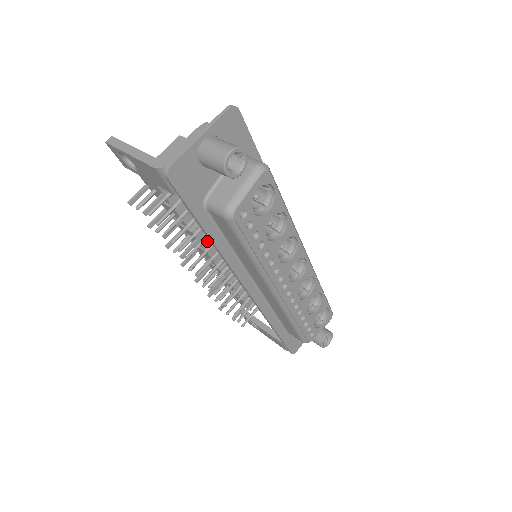
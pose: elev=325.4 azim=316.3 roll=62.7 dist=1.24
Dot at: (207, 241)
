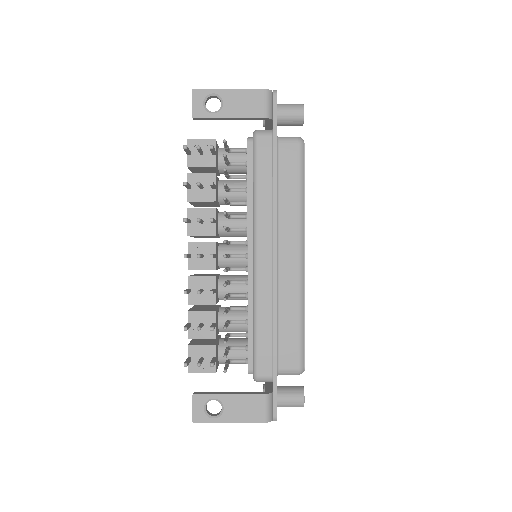
Dot at: (216, 232)
